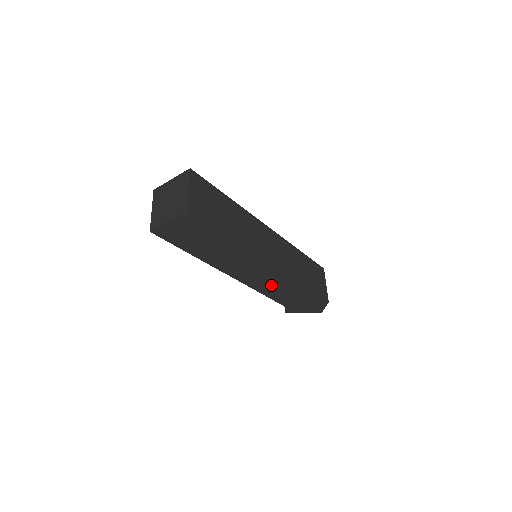
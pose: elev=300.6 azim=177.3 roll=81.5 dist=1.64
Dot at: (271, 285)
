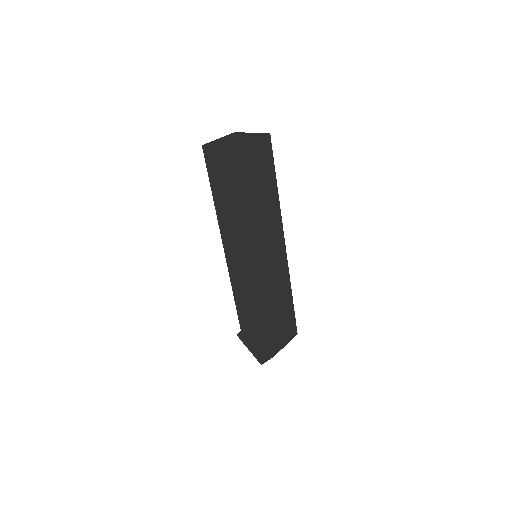
Dot at: (245, 289)
